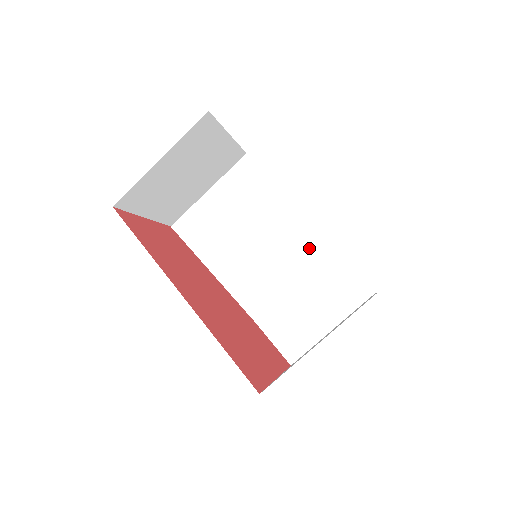
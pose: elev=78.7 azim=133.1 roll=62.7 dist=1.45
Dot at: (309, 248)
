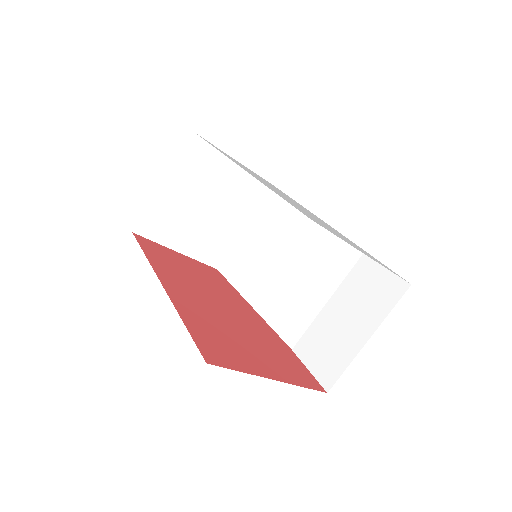
Dot at: (337, 256)
